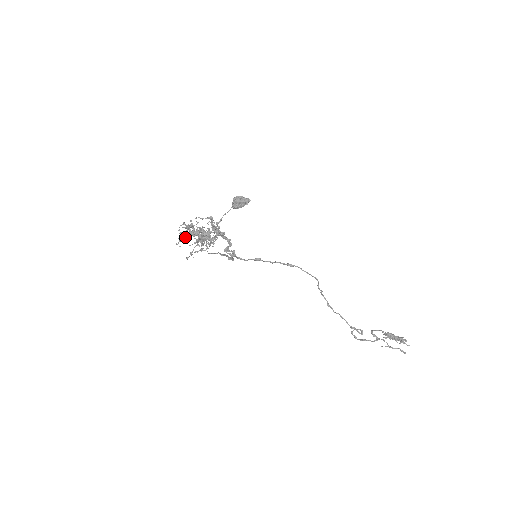
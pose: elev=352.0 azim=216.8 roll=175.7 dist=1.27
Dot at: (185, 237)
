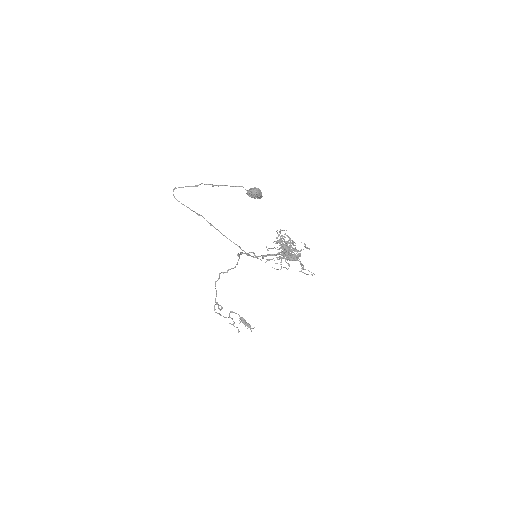
Dot at: occluded
